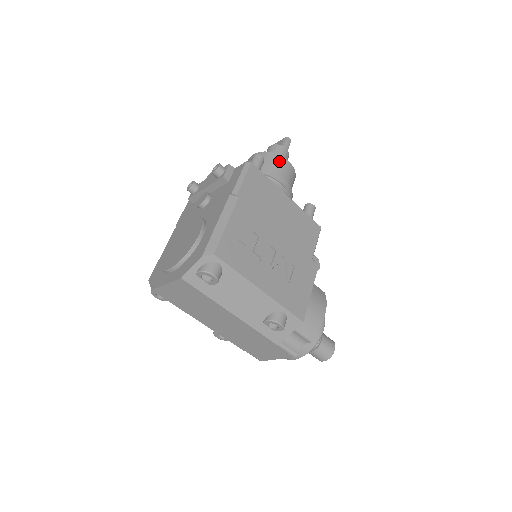
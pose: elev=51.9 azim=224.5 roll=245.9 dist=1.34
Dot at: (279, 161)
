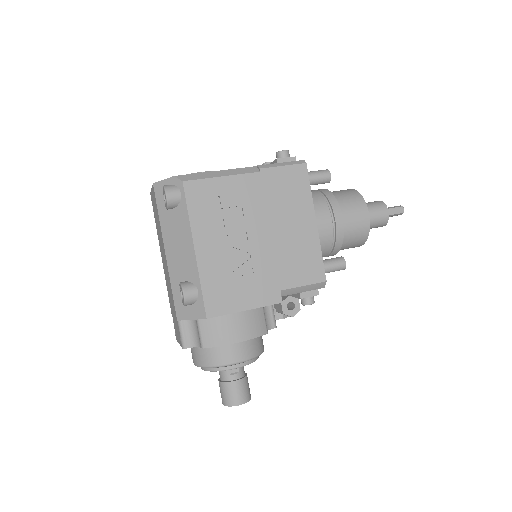
Dot at: (358, 205)
